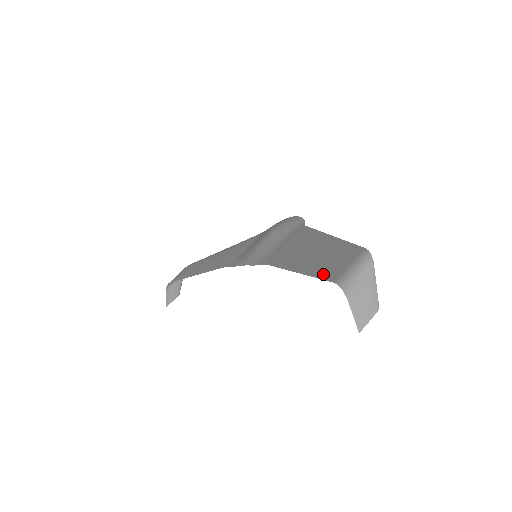
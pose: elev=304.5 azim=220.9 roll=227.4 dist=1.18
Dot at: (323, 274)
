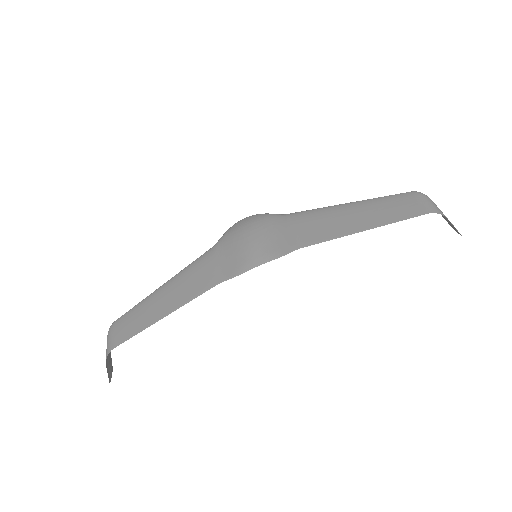
Dot at: (403, 216)
